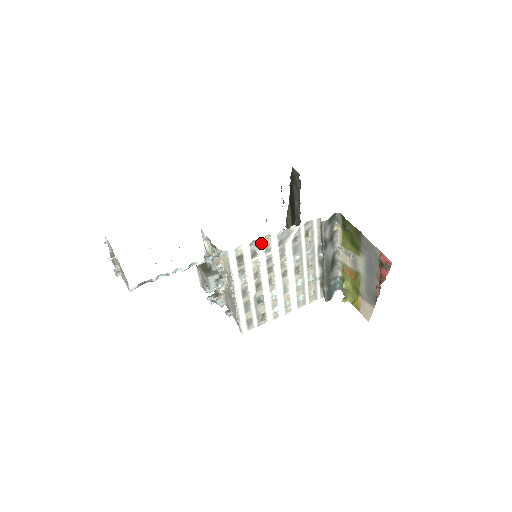
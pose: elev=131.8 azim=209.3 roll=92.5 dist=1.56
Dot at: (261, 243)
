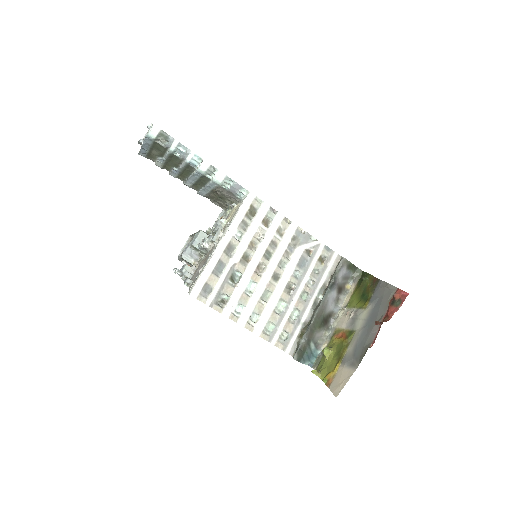
Dot at: (280, 218)
